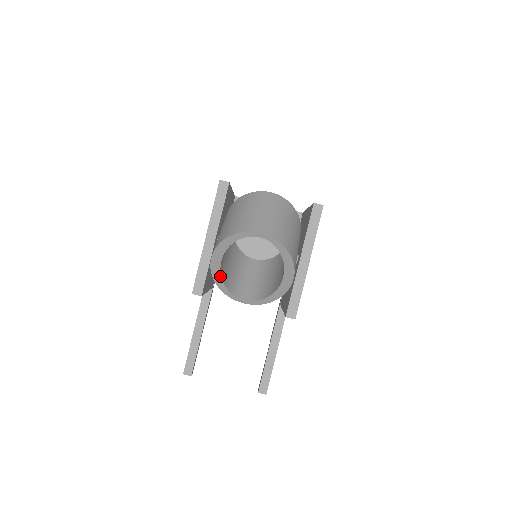
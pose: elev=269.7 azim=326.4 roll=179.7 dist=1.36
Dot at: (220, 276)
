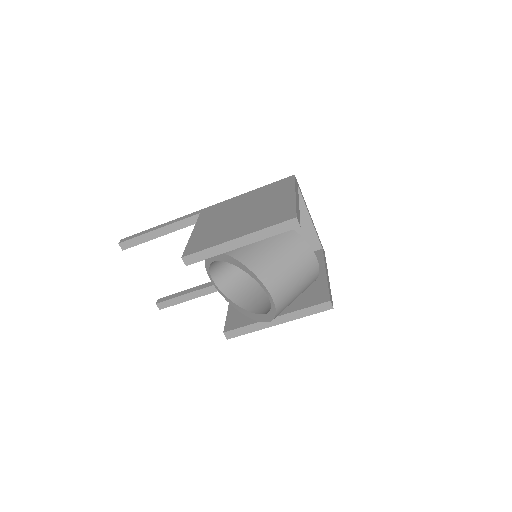
Dot at: (215, 260)
